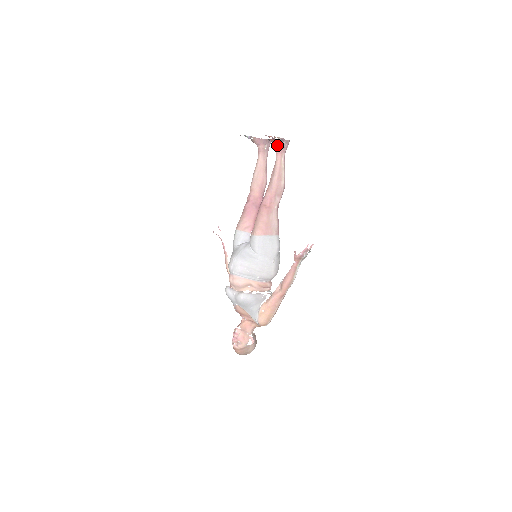
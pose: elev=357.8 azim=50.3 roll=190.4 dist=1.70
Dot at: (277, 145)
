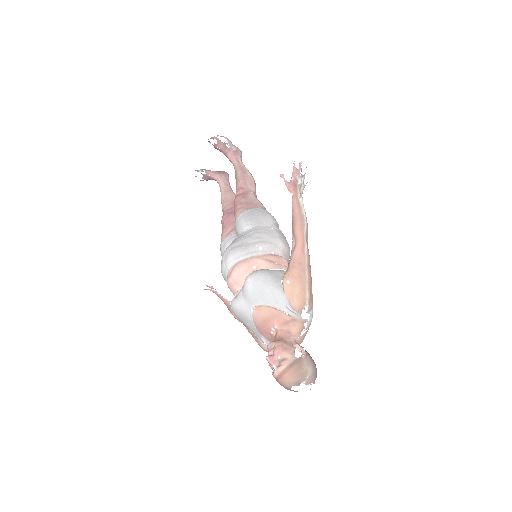
Dot at: (227, 151)
